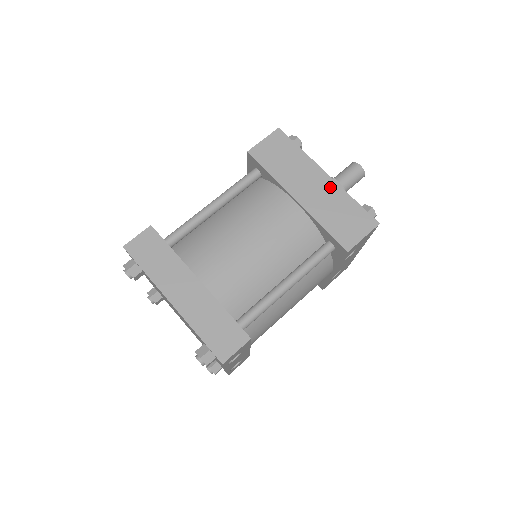
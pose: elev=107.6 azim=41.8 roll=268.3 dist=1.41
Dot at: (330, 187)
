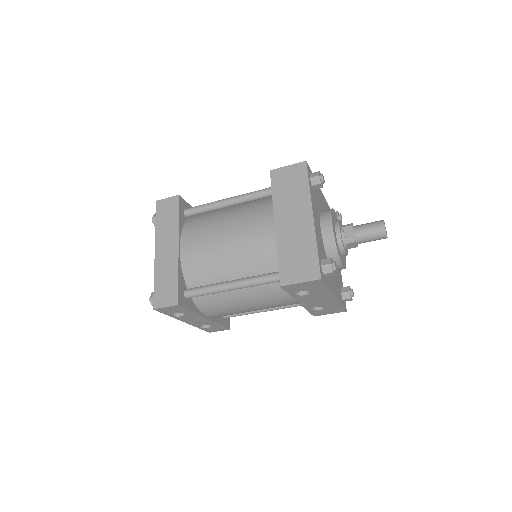
Dot at: (307, 228)
